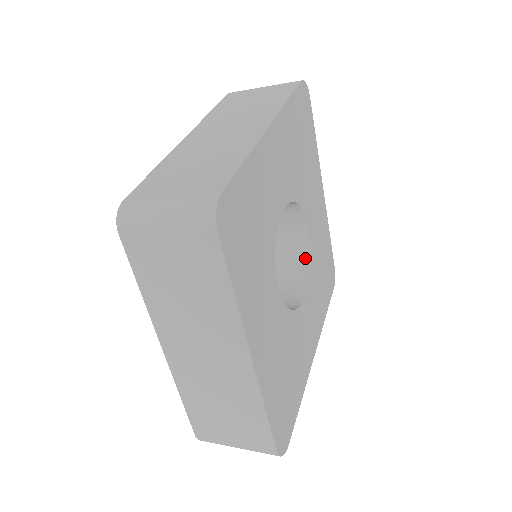
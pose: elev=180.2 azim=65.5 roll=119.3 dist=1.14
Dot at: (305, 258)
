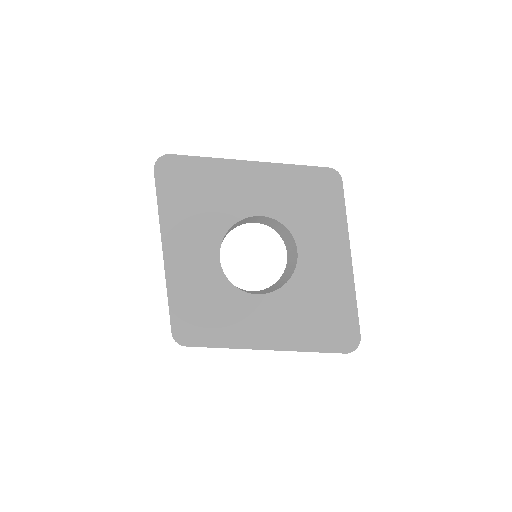
Dot at: (280, 224)
